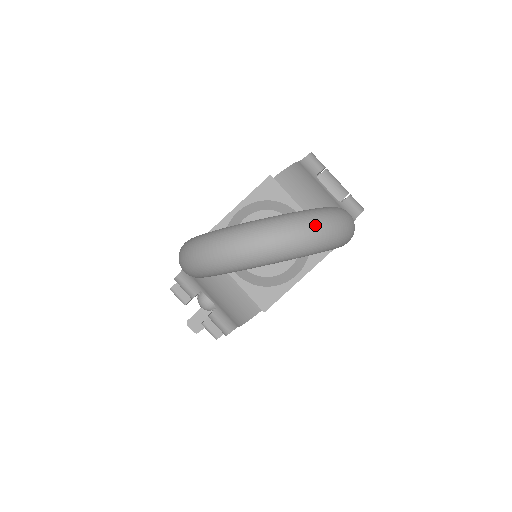
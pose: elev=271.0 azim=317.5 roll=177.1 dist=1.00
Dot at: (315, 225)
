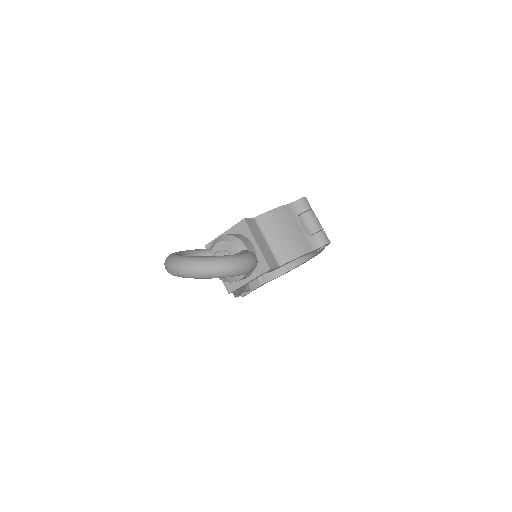
Dot at: (206, 266)
